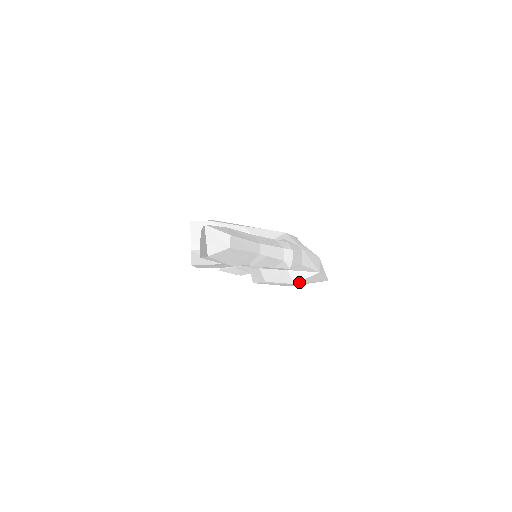
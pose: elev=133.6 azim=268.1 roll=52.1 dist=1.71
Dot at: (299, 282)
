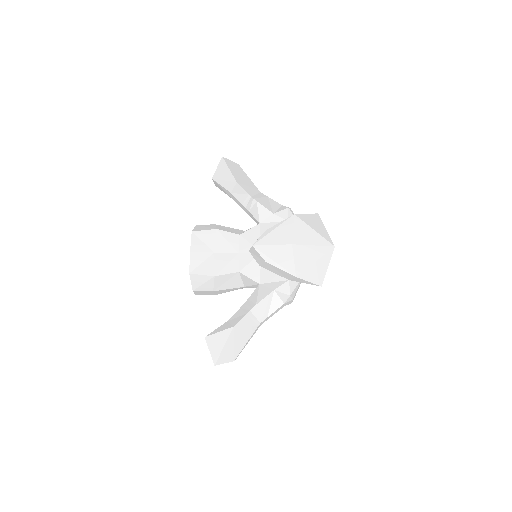
Dot at: (300, 217)
